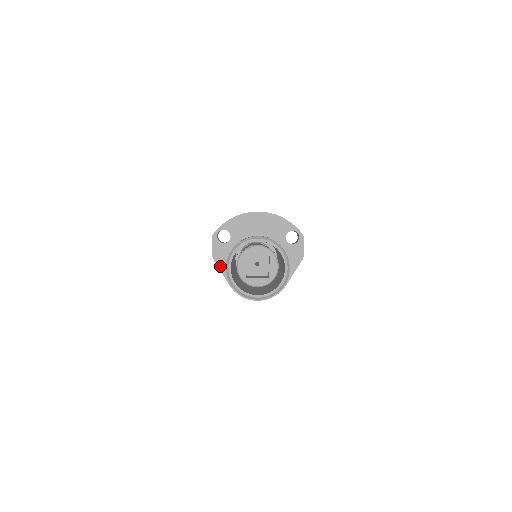
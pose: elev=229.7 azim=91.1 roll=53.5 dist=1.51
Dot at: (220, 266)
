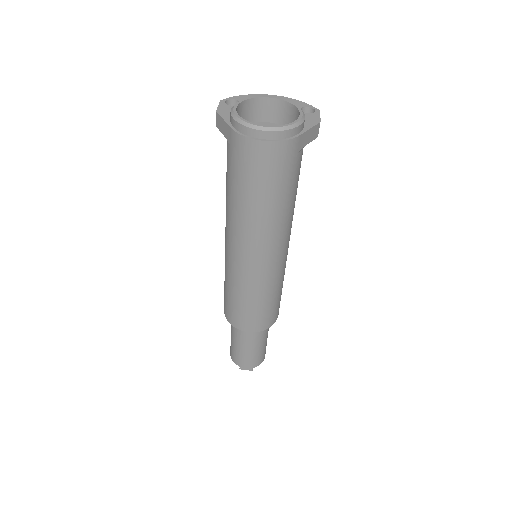
Dot at: (223, 117)
